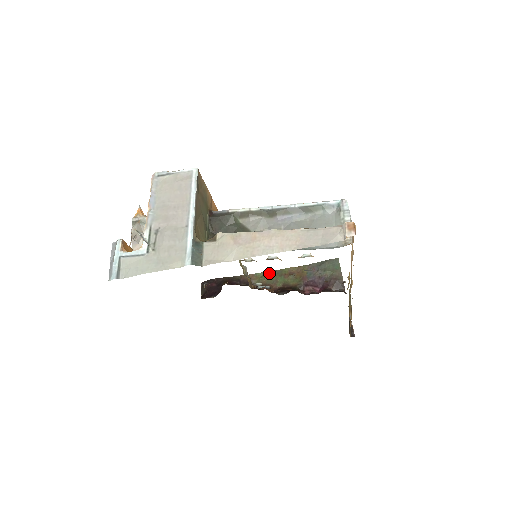
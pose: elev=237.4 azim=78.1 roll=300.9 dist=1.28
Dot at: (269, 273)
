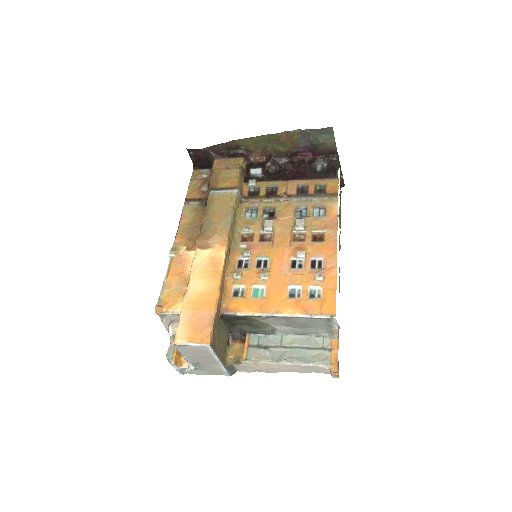
Dot at: (256, 139)
